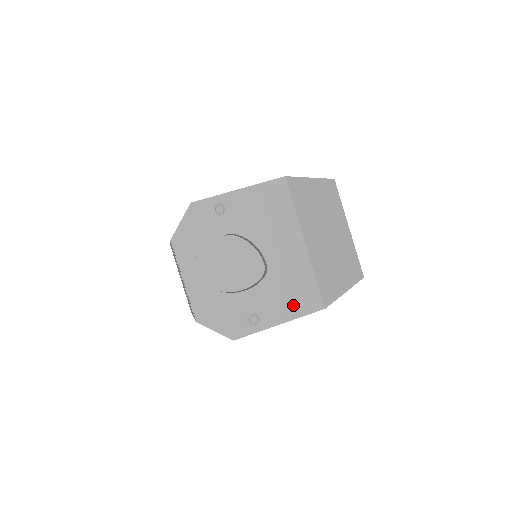
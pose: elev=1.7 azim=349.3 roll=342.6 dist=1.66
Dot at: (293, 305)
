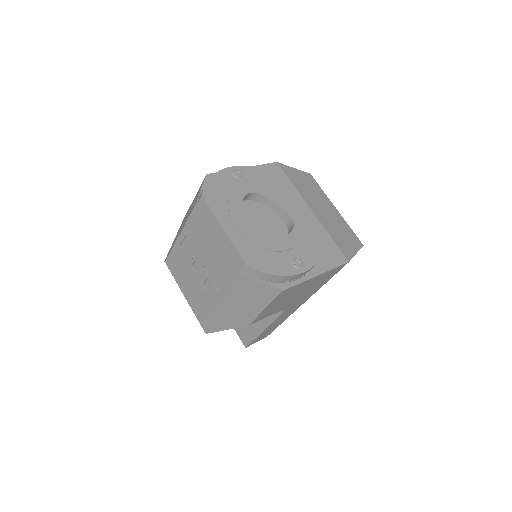
Dot at: (322, 259)
